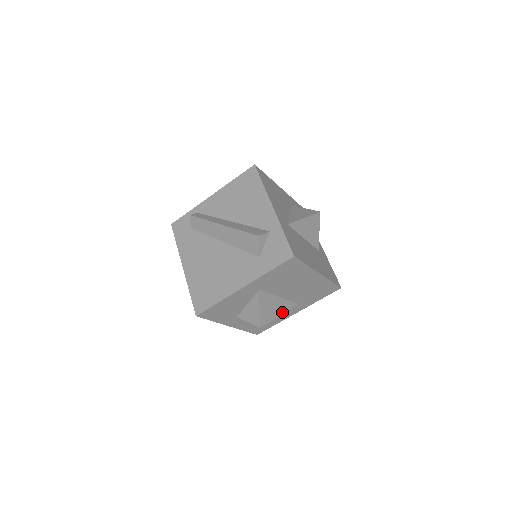
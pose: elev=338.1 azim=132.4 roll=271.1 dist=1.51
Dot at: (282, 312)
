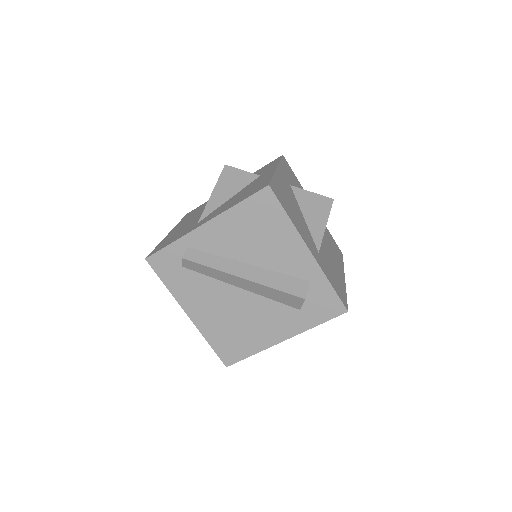
Dot at: occluded
